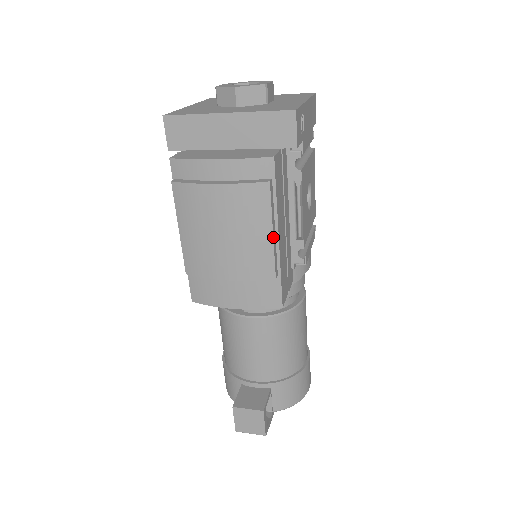
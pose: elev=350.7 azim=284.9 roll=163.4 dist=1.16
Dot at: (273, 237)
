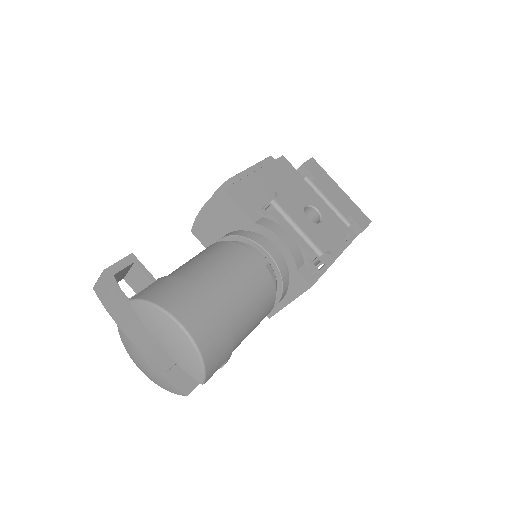
Dot at: (252, 166)
